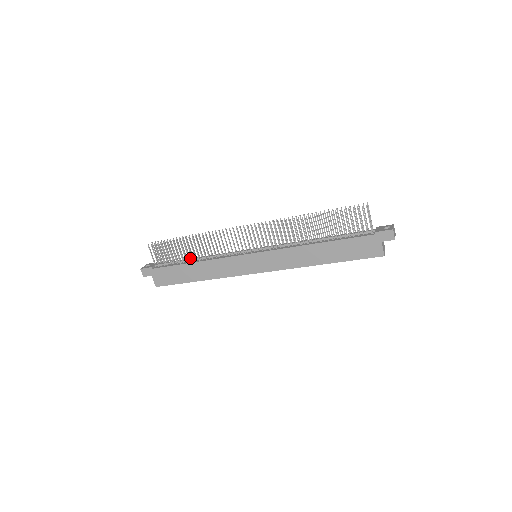
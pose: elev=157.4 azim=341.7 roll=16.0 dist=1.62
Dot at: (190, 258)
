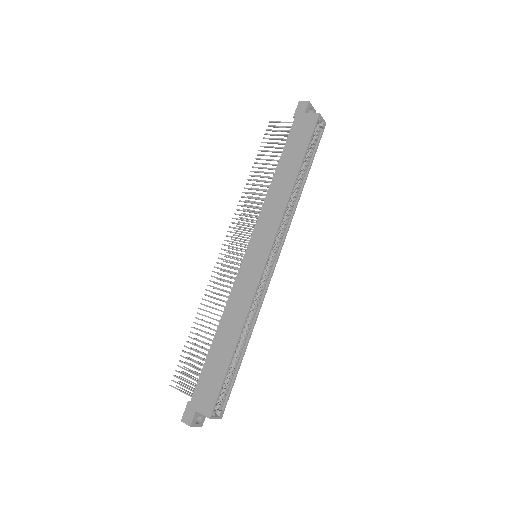
Dot at: occluded
